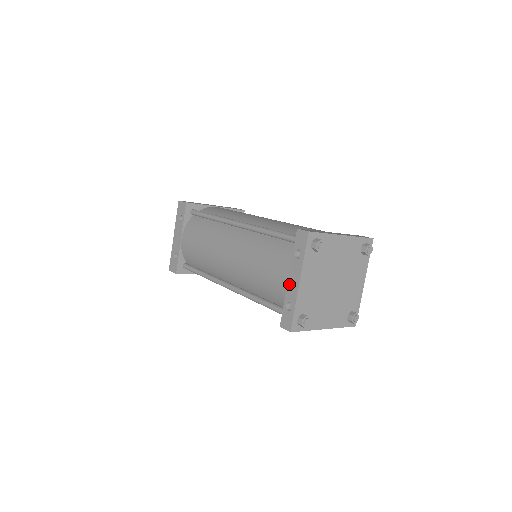
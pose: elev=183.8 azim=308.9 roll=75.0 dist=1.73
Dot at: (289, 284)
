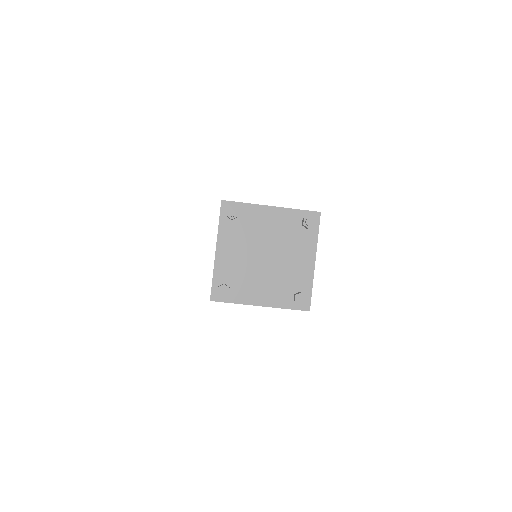
Dot at: occluded
